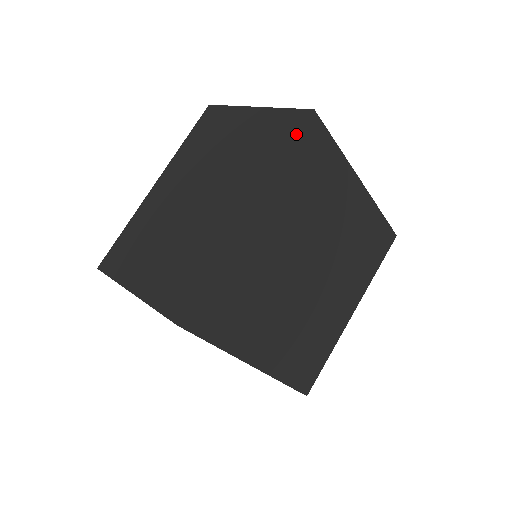
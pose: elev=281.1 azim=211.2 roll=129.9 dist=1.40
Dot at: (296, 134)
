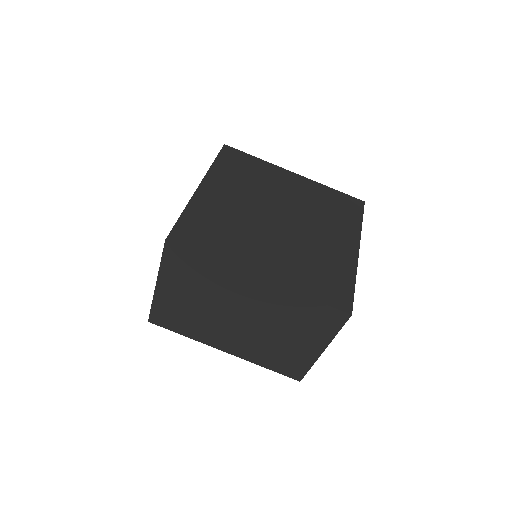
Dot at: (218, 155)
